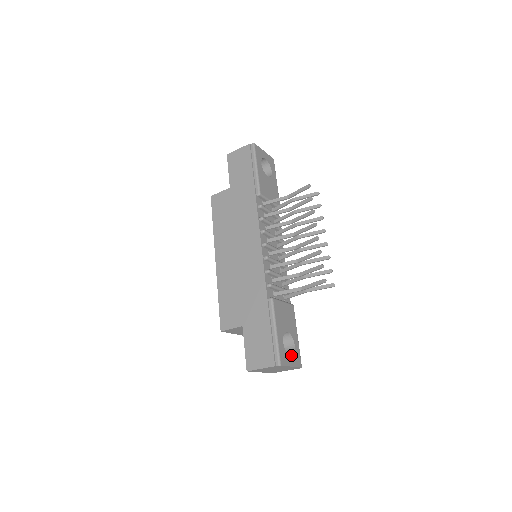
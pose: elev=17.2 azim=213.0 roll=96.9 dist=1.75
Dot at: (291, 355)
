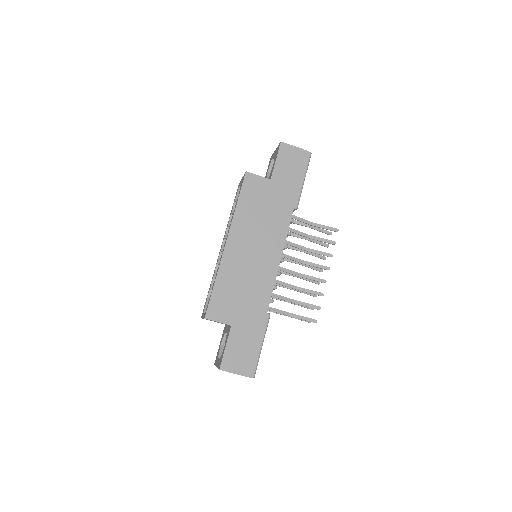
Dot at: occluded
